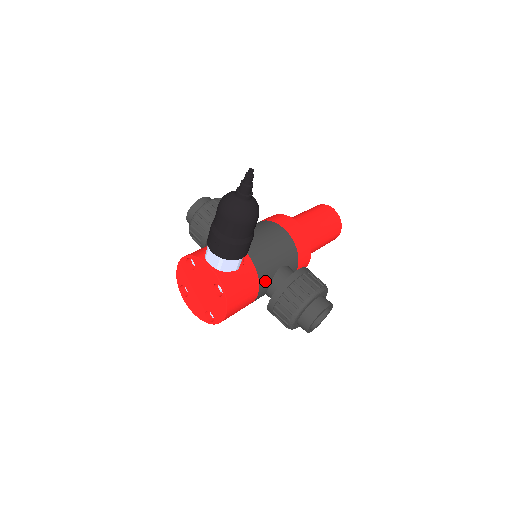
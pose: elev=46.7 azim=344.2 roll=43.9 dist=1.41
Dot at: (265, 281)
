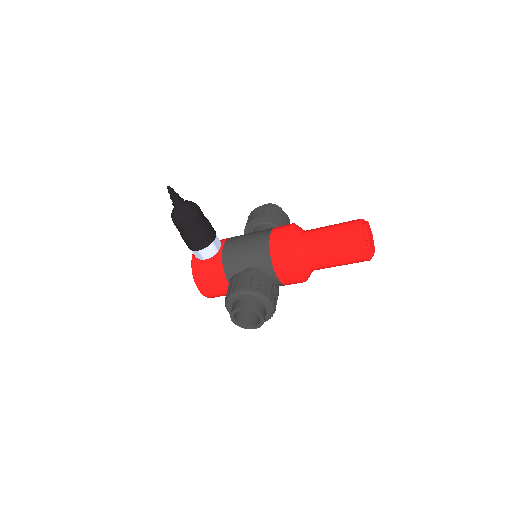
Dot at: (232, 275)
